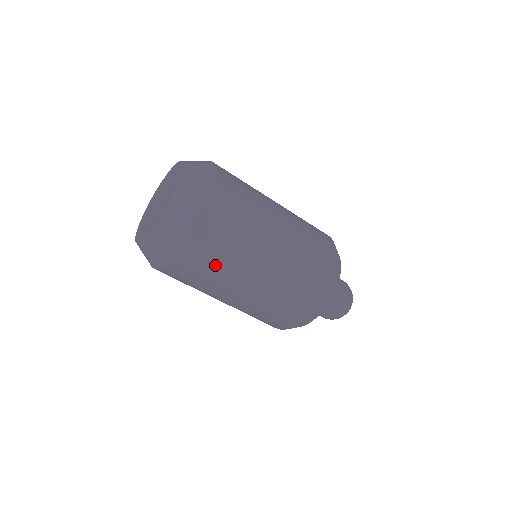
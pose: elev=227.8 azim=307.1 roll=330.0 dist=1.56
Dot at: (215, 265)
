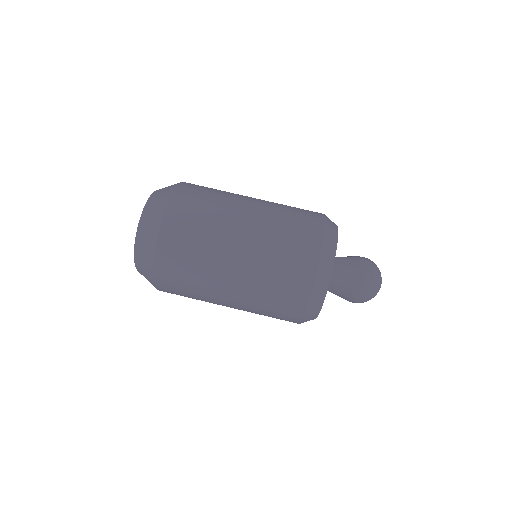
Dot at: (201, 228)
